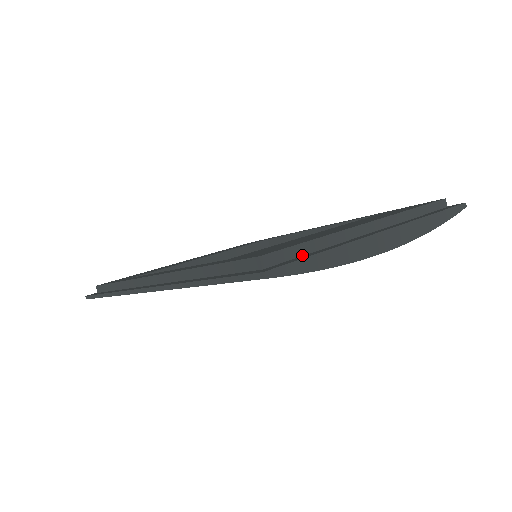
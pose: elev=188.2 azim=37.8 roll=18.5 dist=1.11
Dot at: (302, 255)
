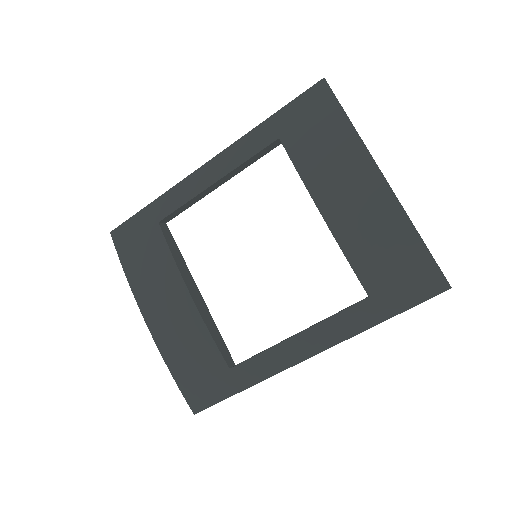
Dot at: occluded
